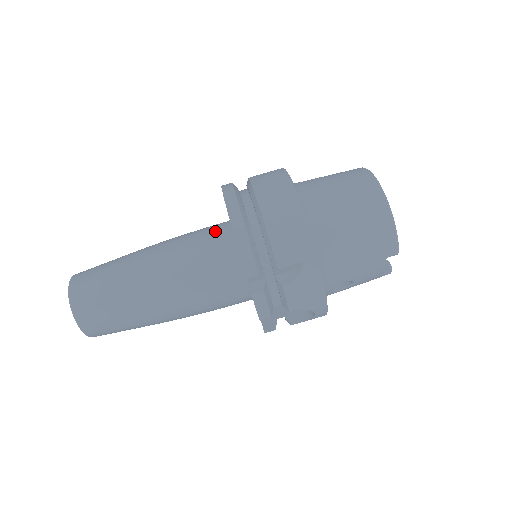
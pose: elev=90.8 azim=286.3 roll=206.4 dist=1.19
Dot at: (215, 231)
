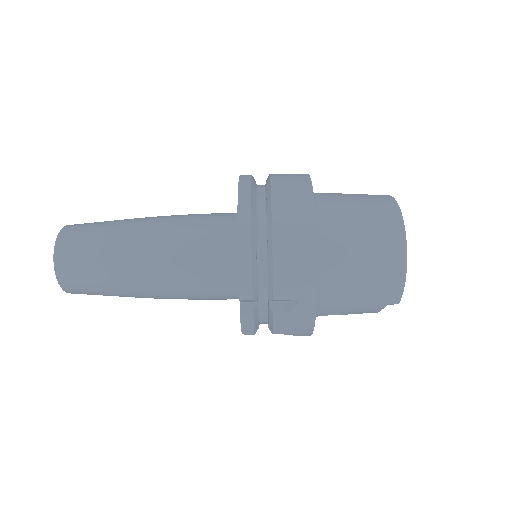
Dot at: (220, 228)
